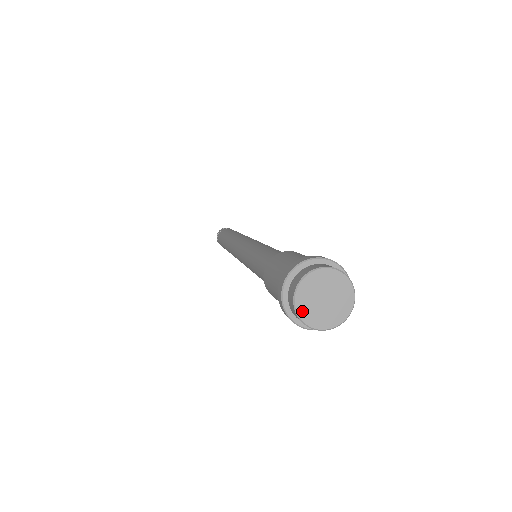
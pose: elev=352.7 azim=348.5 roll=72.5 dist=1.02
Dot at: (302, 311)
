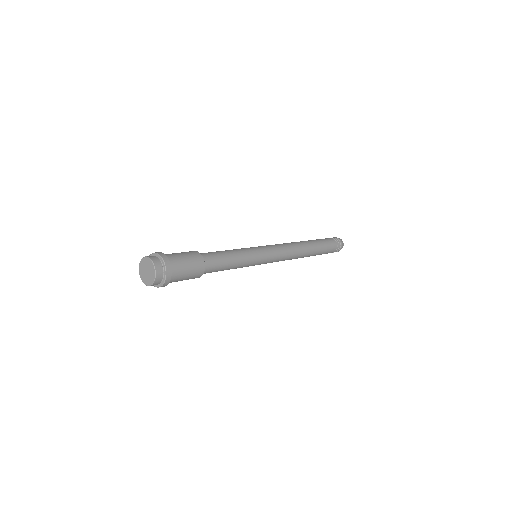
Dot at: (140, 268)
